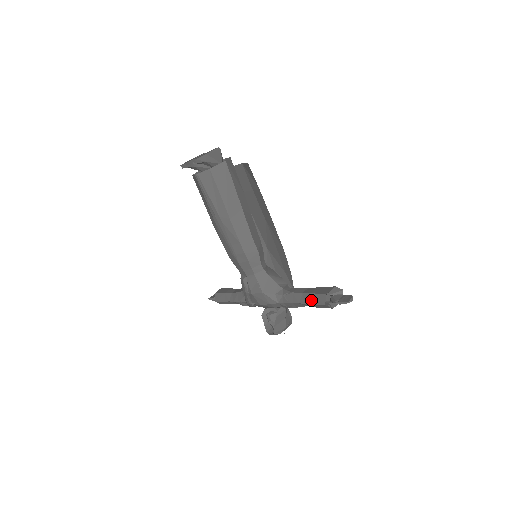
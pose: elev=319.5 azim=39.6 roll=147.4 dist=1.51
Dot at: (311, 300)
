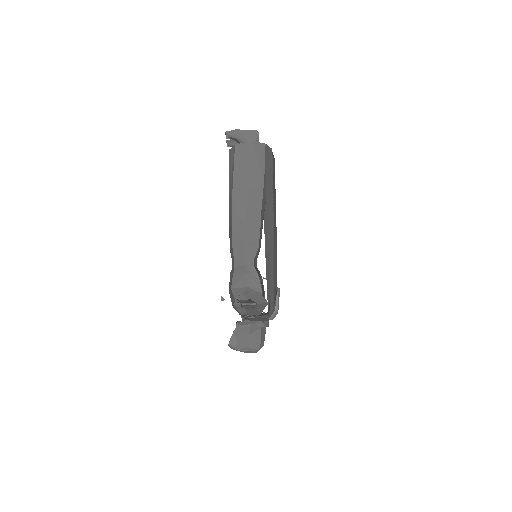
Dot at: occluded
